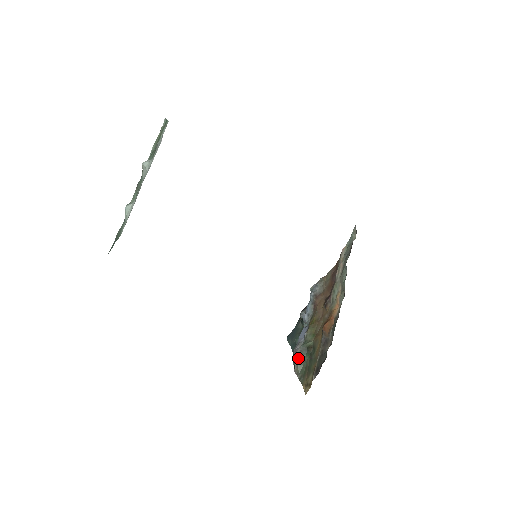
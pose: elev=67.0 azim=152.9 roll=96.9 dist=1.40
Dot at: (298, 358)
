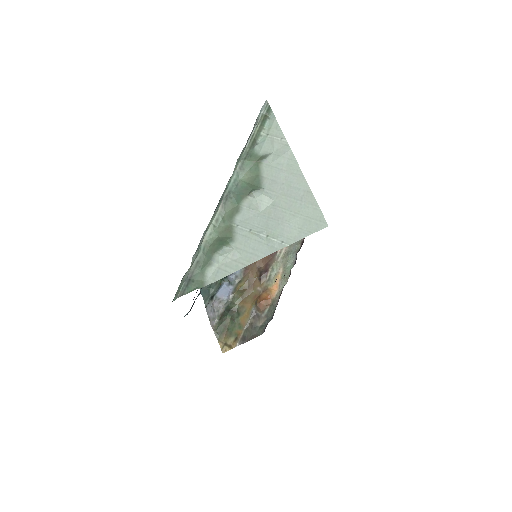
Dot at: (220, 317)
